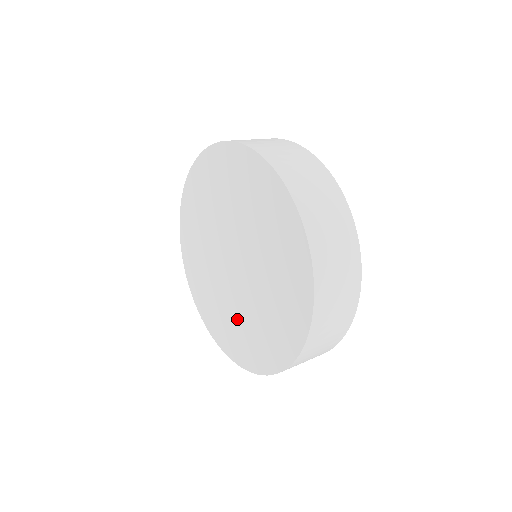
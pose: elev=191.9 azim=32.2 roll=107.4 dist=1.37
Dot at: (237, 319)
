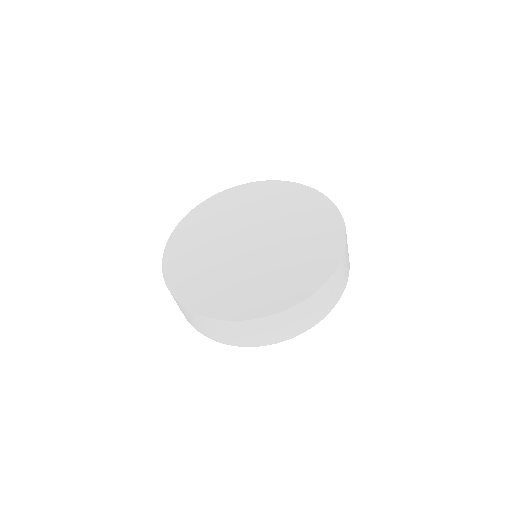
Dot at: (232, 280)
